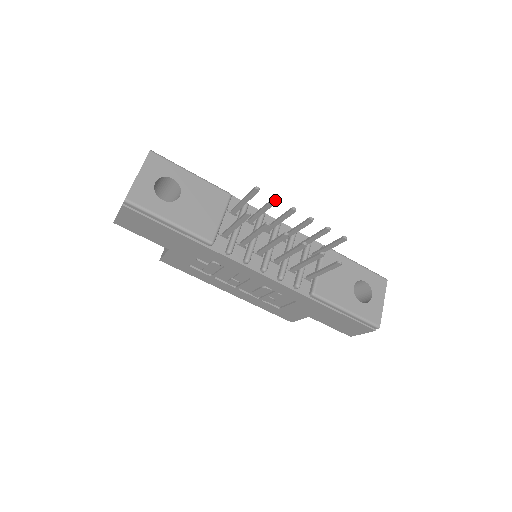
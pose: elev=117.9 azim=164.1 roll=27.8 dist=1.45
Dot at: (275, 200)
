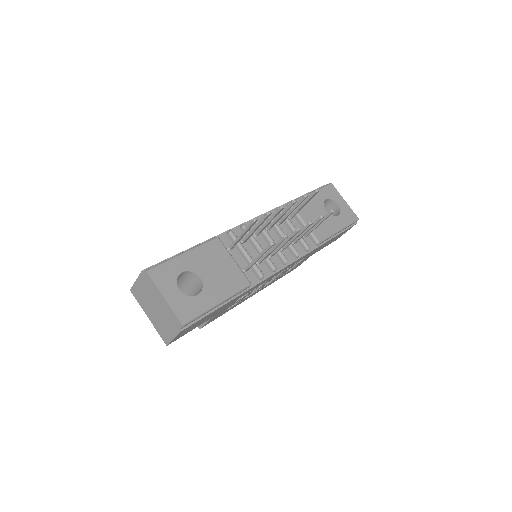
Dot at: (269, 215)
